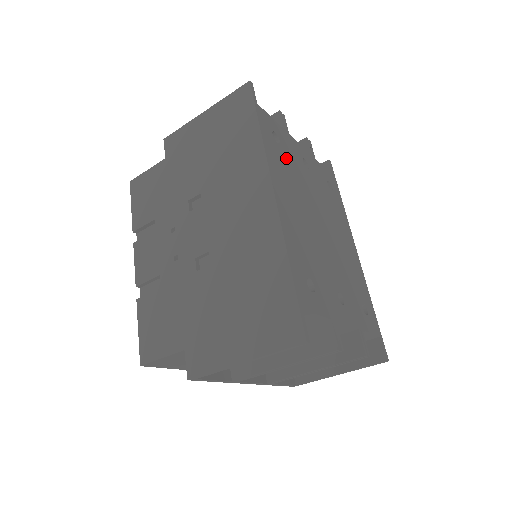
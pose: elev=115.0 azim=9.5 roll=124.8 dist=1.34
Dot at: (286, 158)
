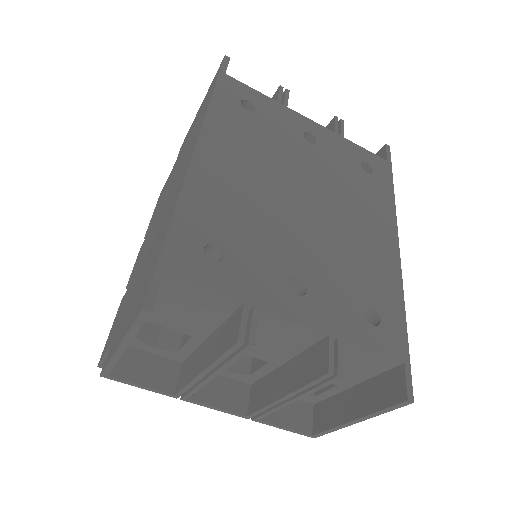
Dot at: (258, 126)
